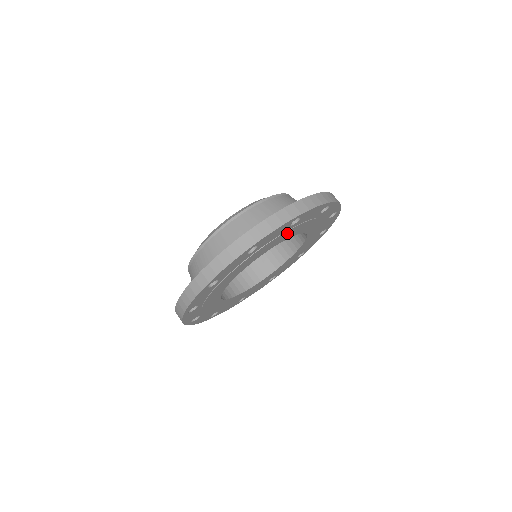
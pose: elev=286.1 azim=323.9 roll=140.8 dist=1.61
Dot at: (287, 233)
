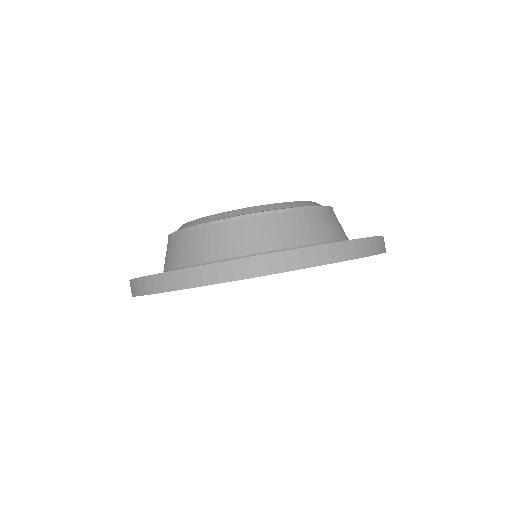
Dot at: occluded
